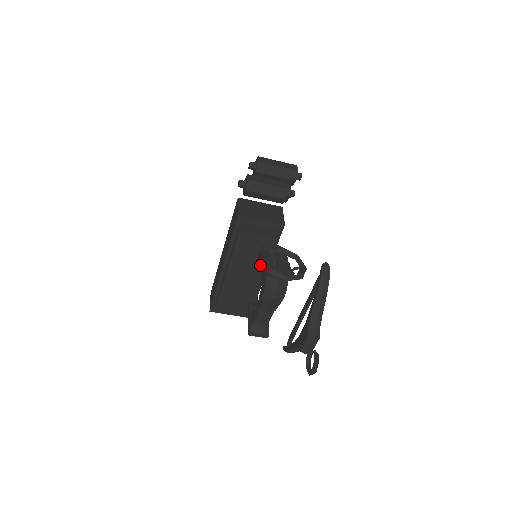
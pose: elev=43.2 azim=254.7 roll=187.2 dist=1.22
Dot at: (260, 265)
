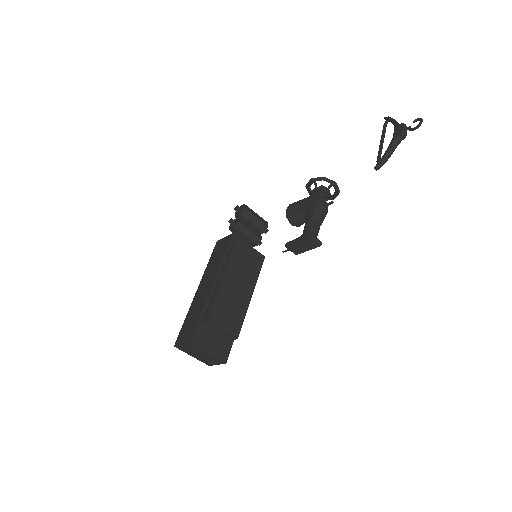
Dot at: (294, 209)
